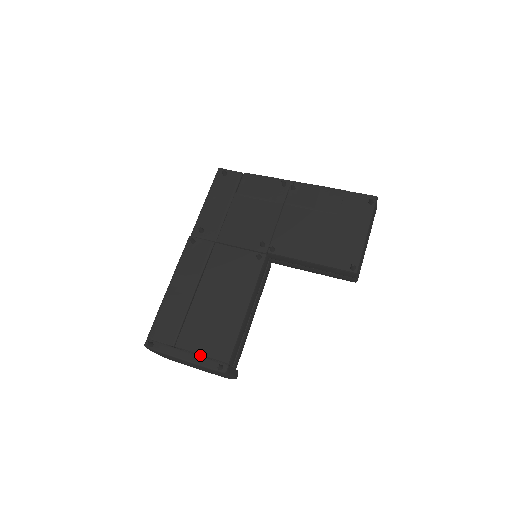
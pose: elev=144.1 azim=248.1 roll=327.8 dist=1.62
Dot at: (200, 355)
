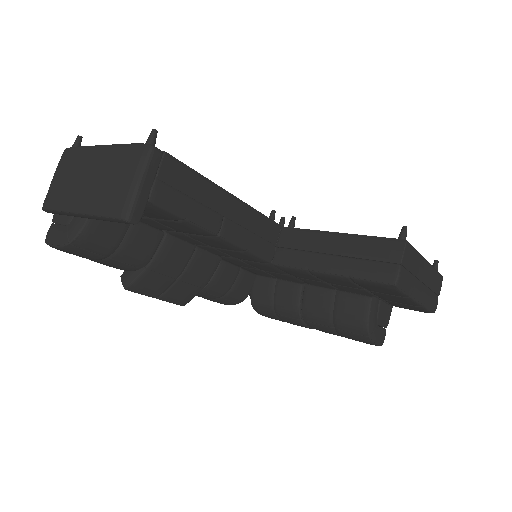
Dot at: occluded
